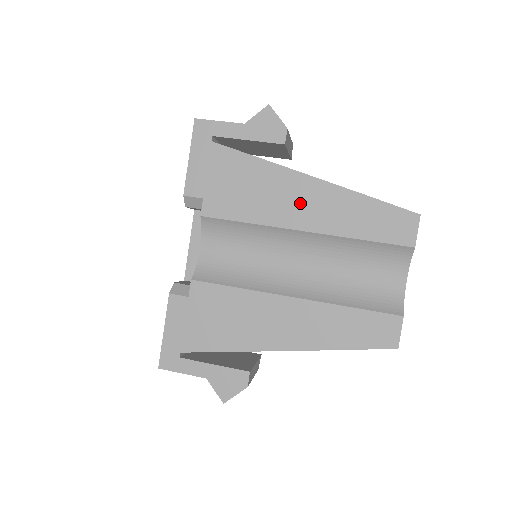
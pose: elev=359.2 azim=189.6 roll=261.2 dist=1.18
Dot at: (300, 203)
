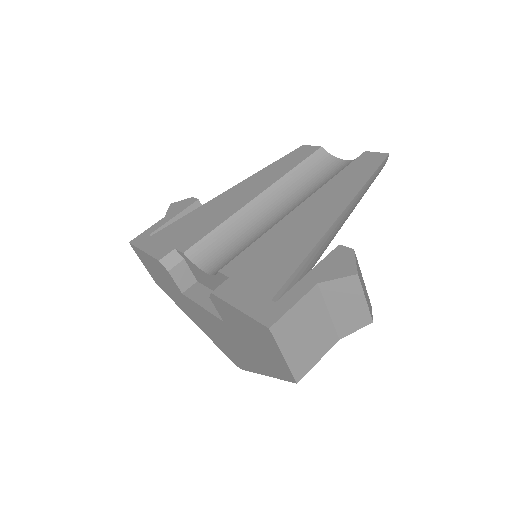
Dot at: (239, 195)
